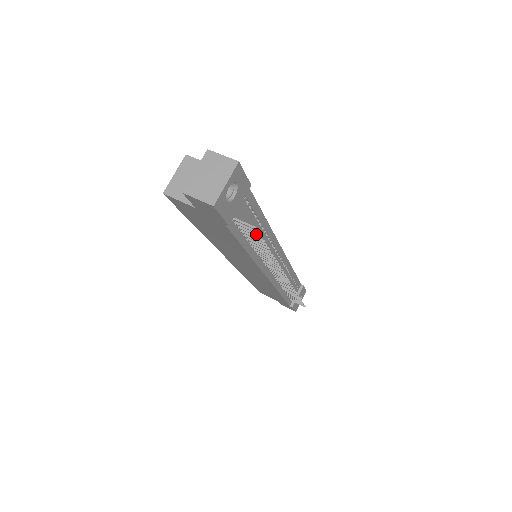
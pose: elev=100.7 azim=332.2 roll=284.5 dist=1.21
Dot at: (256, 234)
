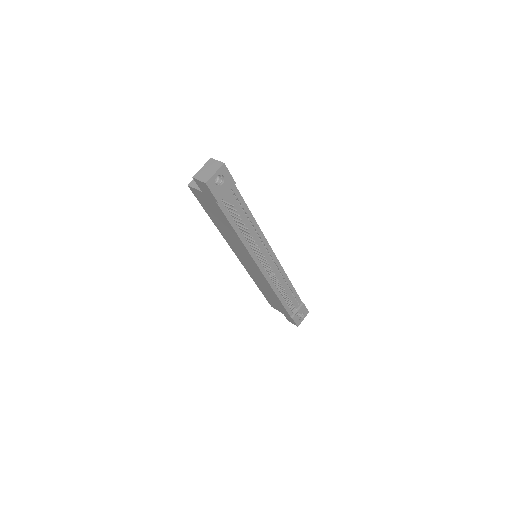
Dot at: (237, 214)
